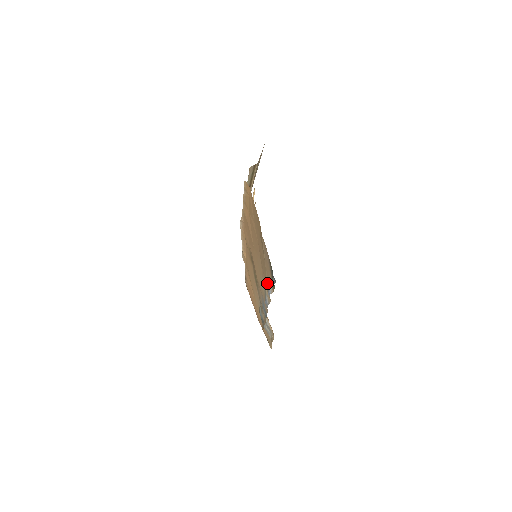
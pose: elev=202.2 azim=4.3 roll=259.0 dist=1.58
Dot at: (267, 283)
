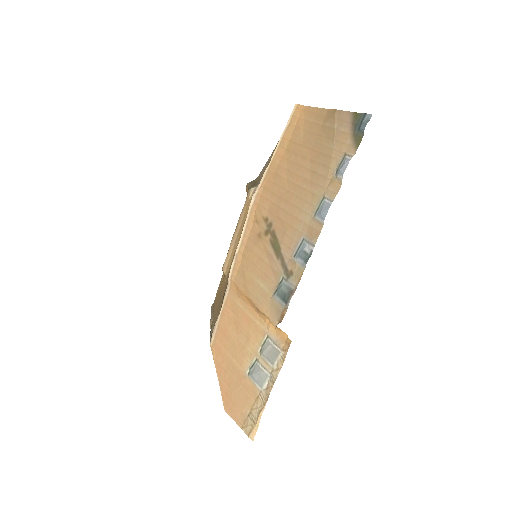
Dot at: (331, 175)
